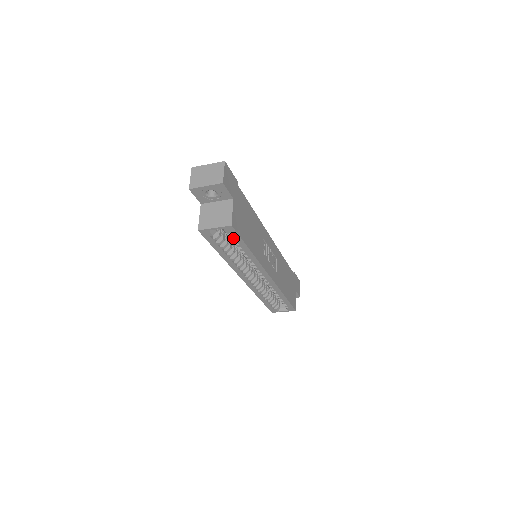
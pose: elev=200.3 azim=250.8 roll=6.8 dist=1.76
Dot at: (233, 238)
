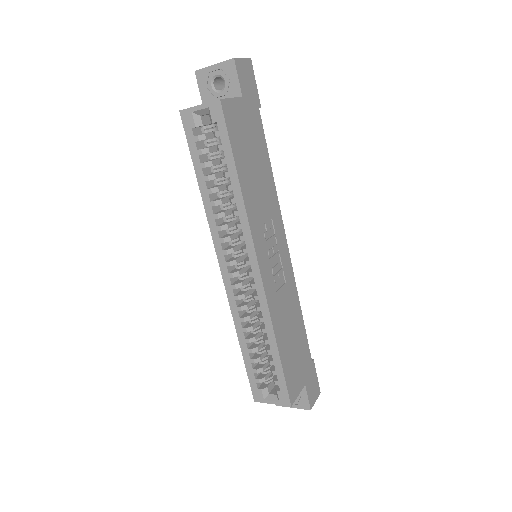
Dot at: (221, 144)
